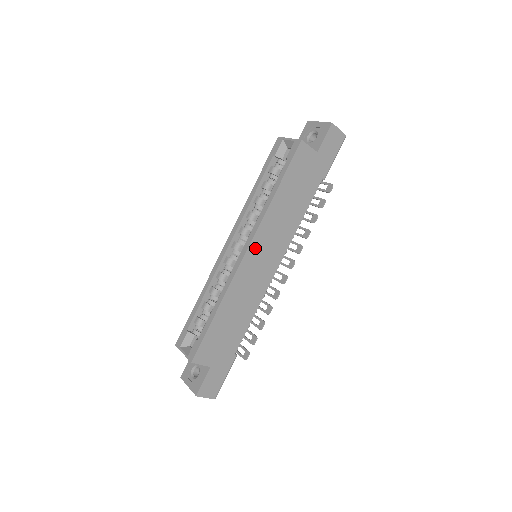
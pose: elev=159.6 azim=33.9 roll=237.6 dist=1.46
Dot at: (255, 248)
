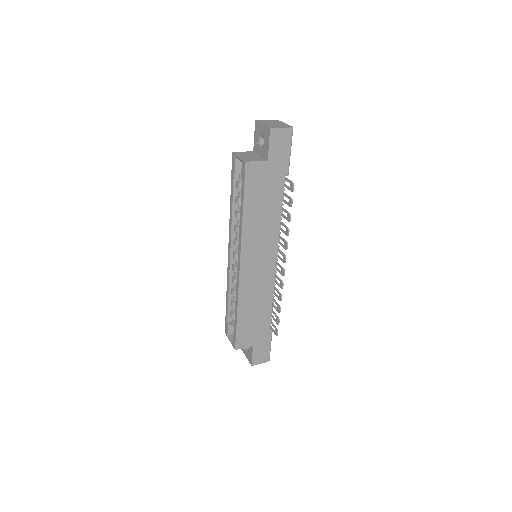
Dot at: (247, 260)
